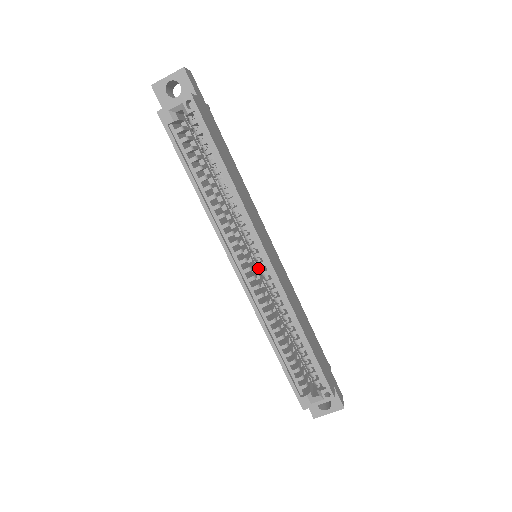
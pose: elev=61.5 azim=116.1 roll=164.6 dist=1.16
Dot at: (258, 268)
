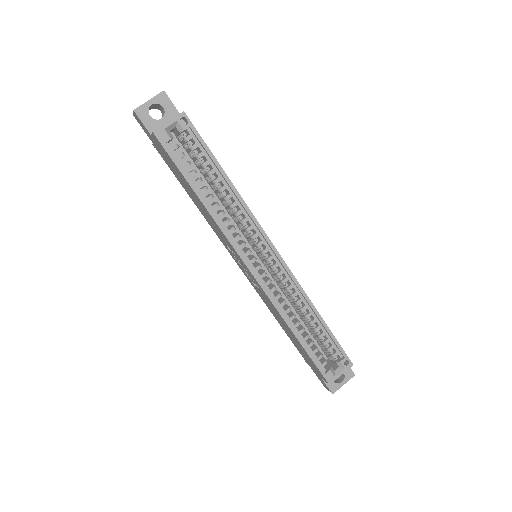
Dot at: (264, 265)
